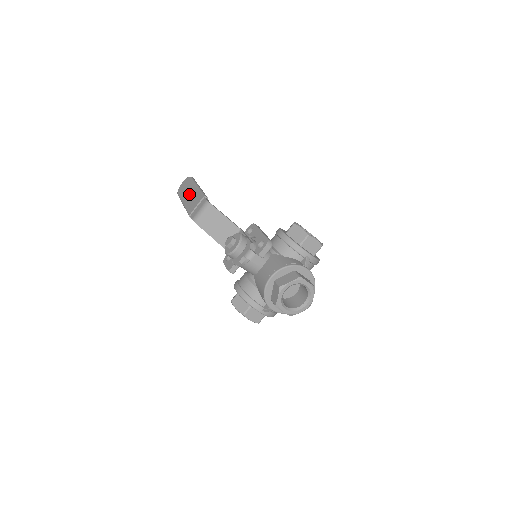
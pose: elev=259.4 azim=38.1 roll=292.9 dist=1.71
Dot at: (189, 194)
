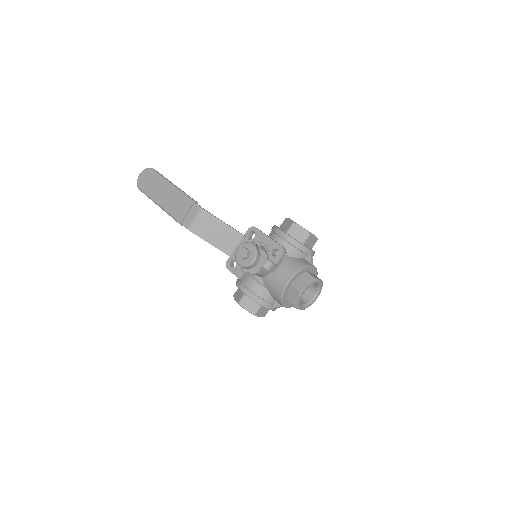
Dot at: (164, 194)
